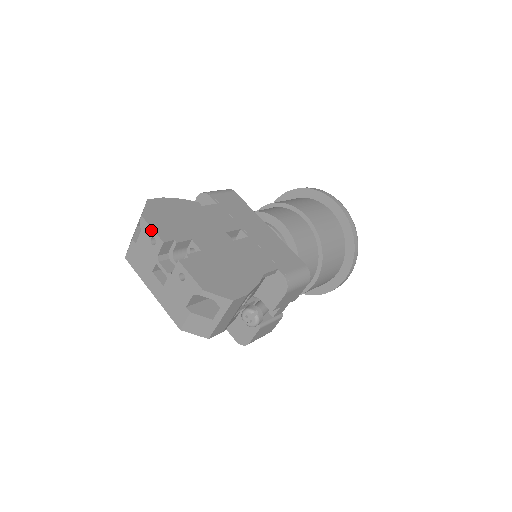
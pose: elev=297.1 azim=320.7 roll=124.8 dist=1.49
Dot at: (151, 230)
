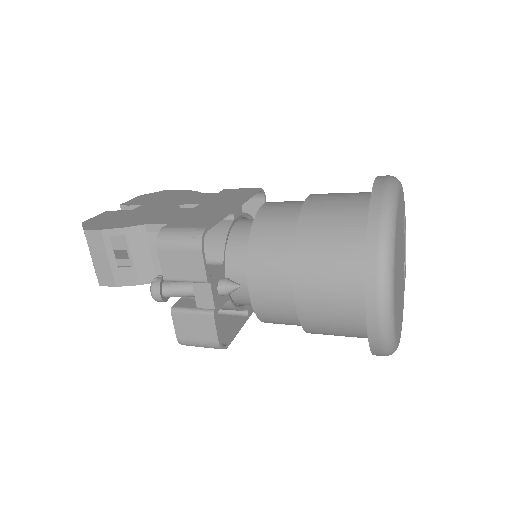
Dot at: occluded
